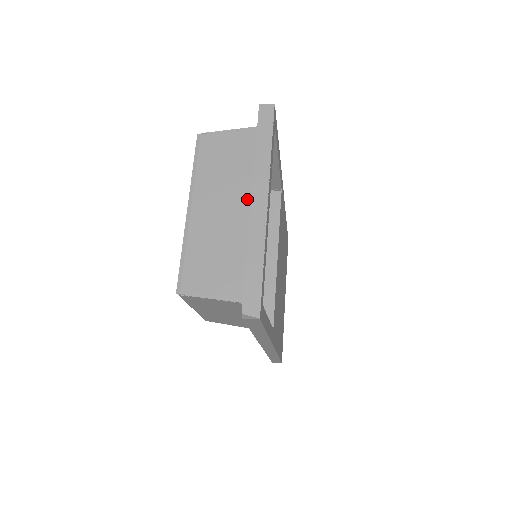
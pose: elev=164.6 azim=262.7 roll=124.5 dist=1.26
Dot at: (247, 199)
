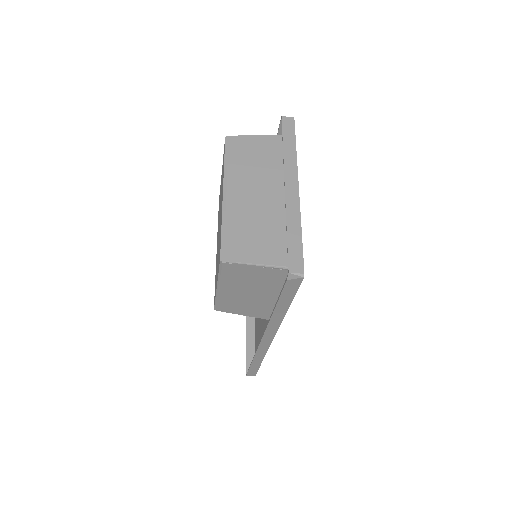
Dot at: (276, 188)
